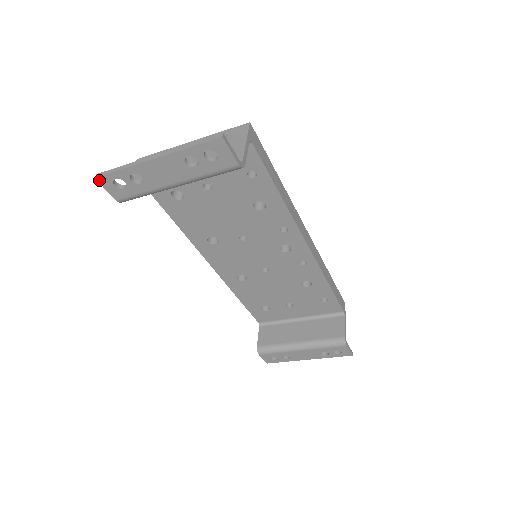
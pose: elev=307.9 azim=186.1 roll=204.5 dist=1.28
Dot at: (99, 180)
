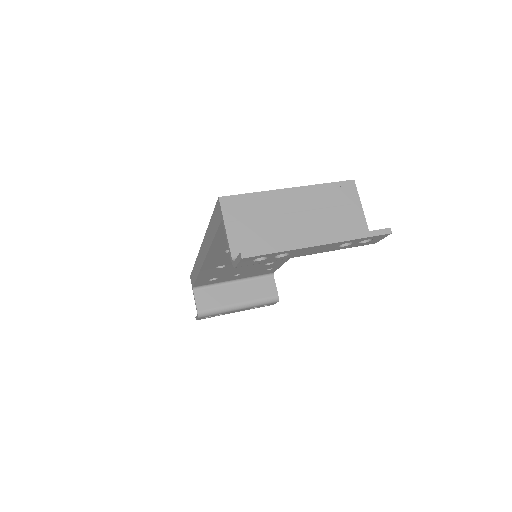
Dot at: (243, 259)
